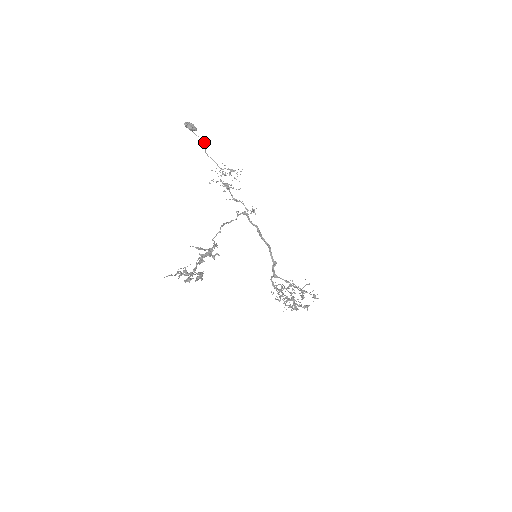
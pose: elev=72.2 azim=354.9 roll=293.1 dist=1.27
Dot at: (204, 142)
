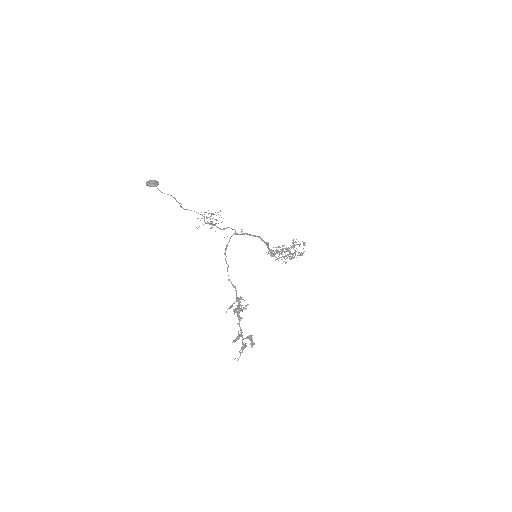
Dot at: (176, 200)
